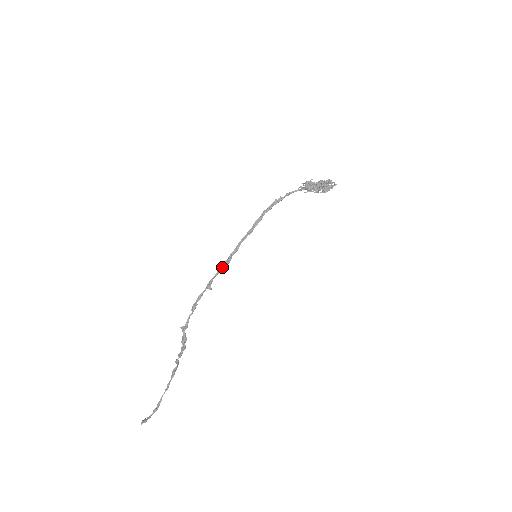
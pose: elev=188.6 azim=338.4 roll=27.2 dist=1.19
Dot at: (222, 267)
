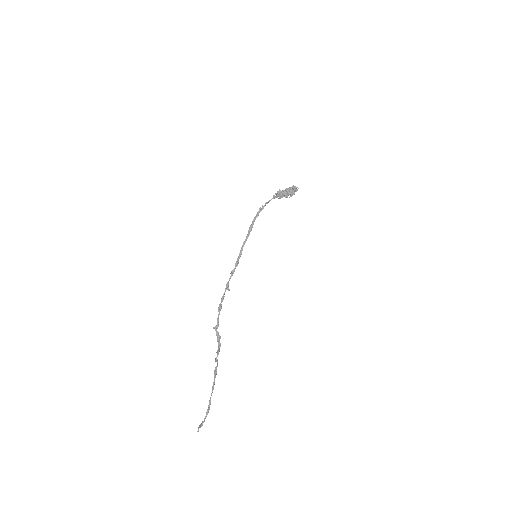
Dot at: (233, 270)
